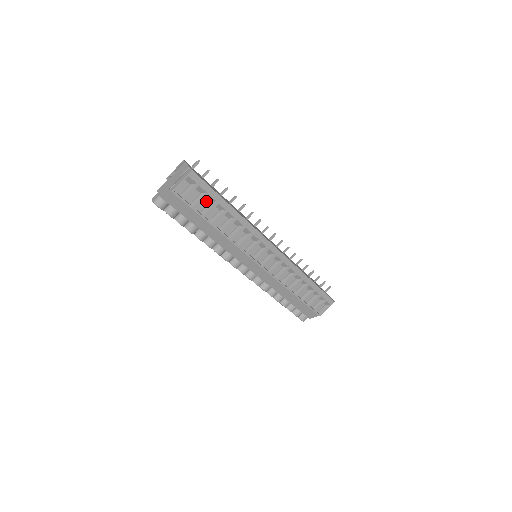
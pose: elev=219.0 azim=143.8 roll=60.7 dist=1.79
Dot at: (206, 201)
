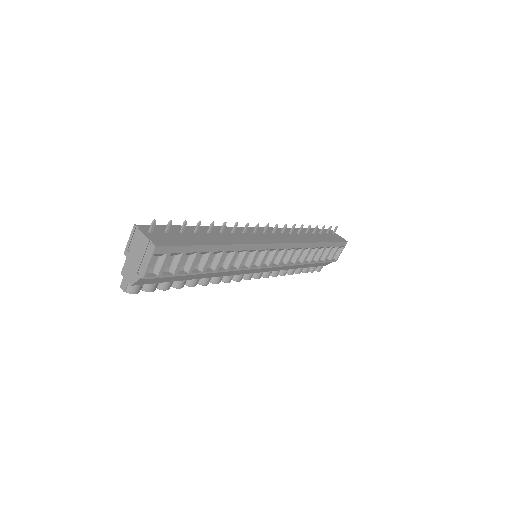
Dot at: occluded
